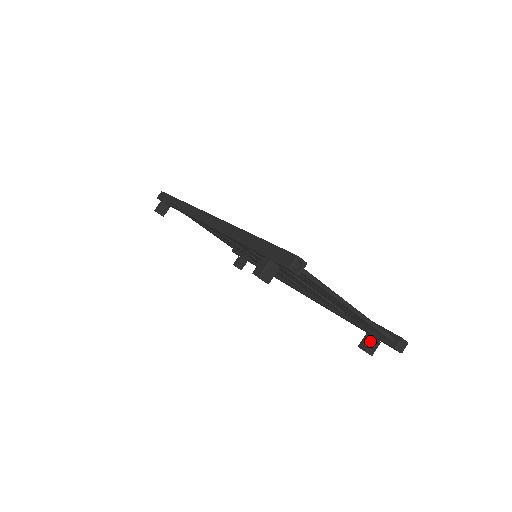
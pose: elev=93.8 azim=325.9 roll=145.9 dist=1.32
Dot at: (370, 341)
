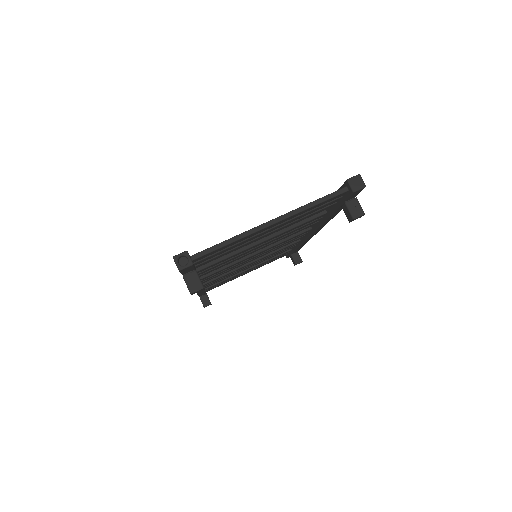
Dot at: (346, 209)
